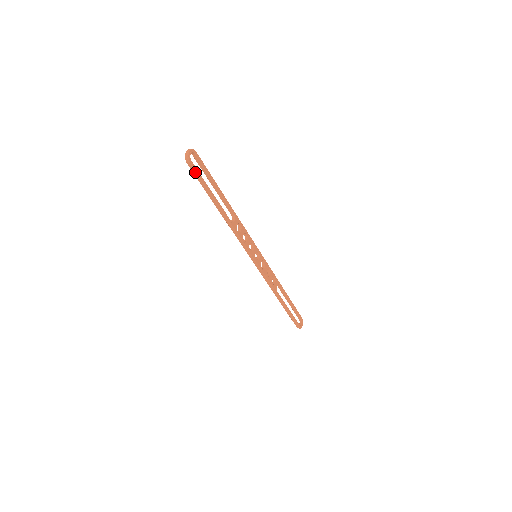
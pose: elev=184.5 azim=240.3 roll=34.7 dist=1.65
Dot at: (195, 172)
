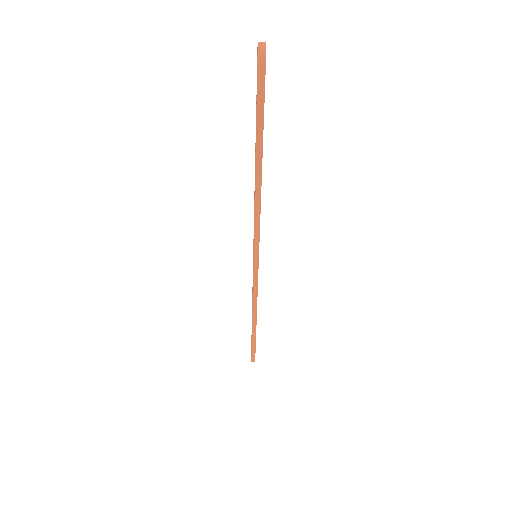
Dot at: (262, 88)
